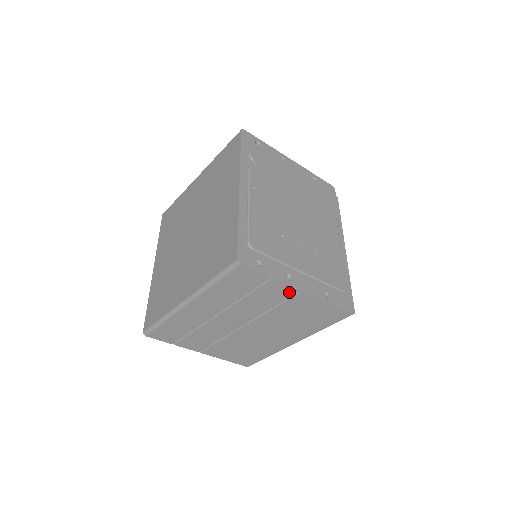
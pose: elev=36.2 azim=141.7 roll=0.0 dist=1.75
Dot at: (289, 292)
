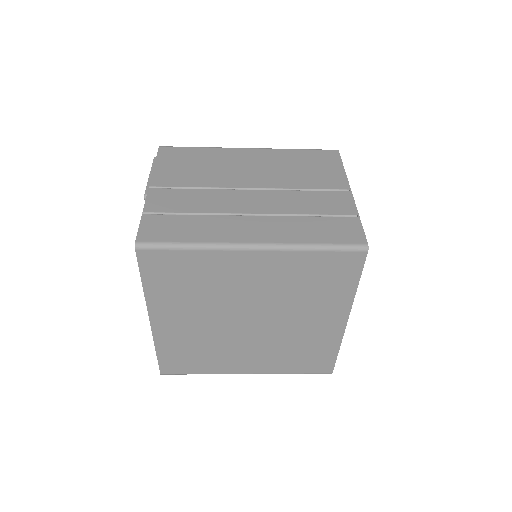
Dot at: occluded
